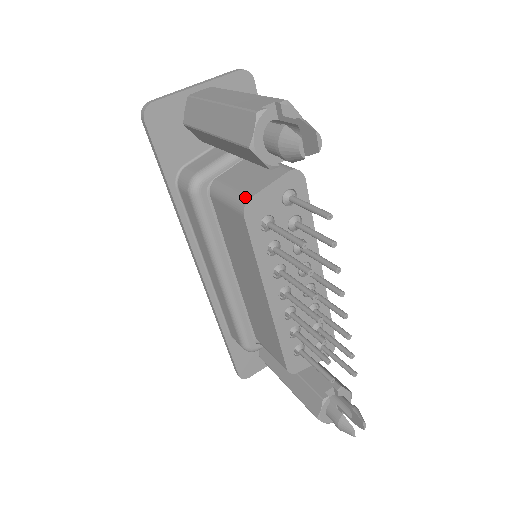
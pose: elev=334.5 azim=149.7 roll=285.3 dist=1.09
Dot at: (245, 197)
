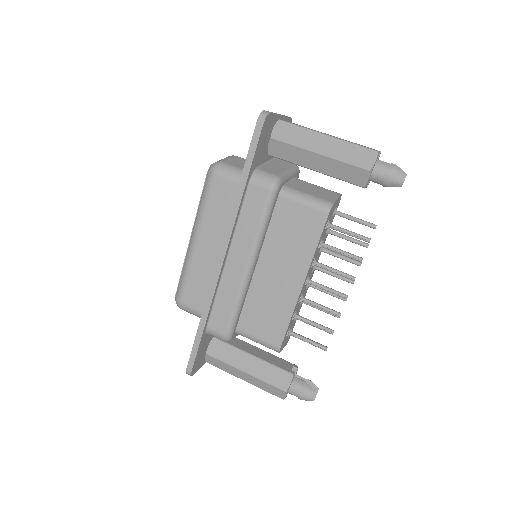
Dot at: (329, 202)
